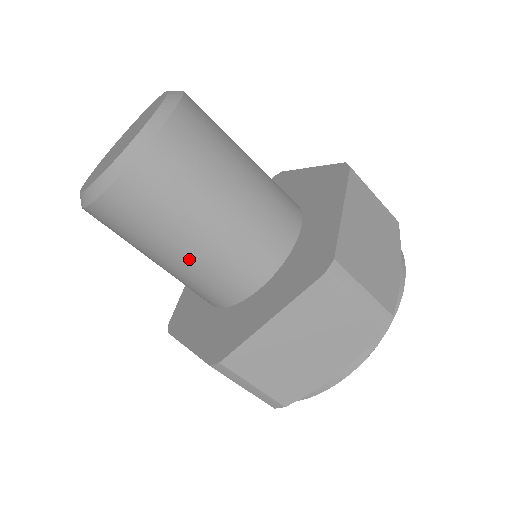
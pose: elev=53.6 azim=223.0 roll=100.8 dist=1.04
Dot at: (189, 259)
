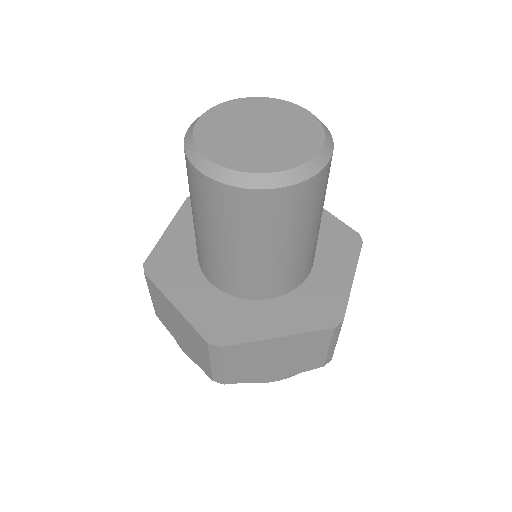
Dot at: (195, 227)
